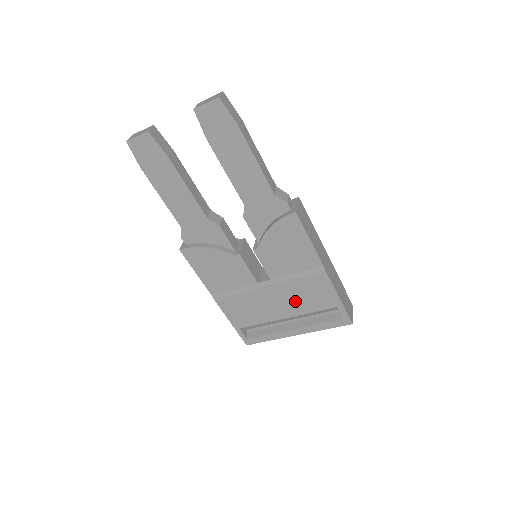
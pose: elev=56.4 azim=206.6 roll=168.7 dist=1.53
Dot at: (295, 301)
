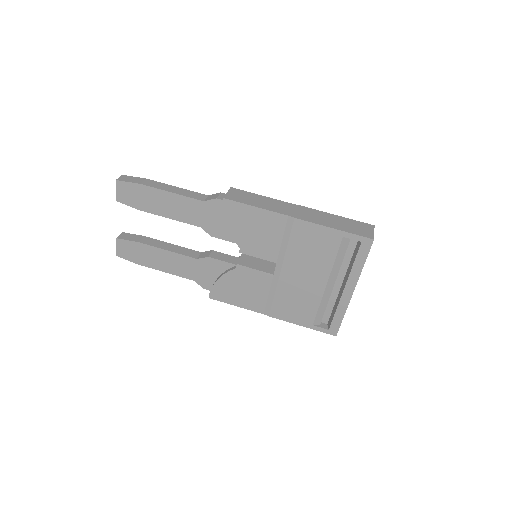
Dot at: (312, 263)
